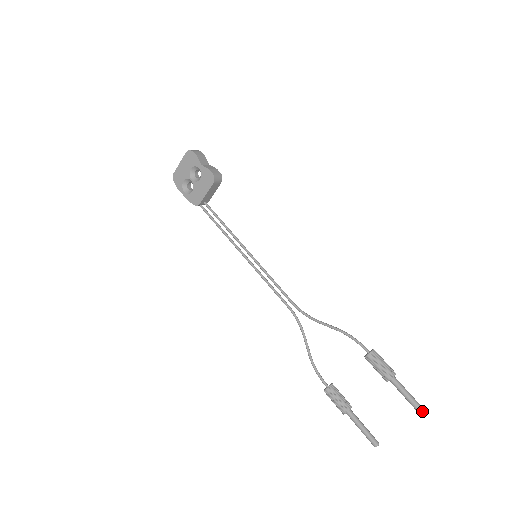
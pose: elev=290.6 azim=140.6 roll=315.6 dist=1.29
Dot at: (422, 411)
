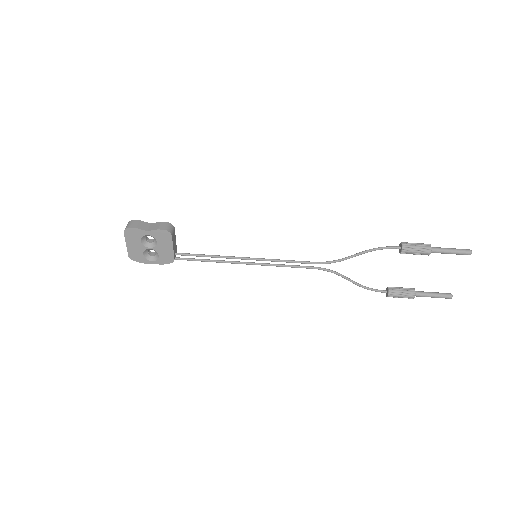
Dot at: (468, 252)
